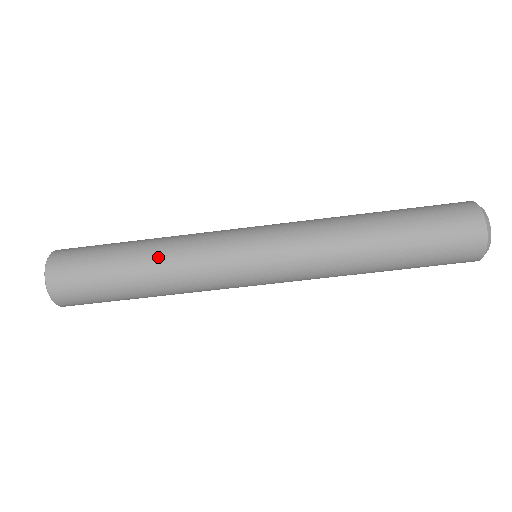
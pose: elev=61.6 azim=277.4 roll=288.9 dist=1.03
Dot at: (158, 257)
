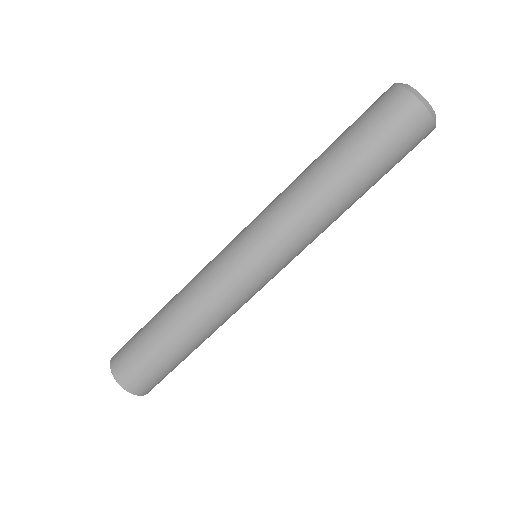
Dot at: (193, 323)
